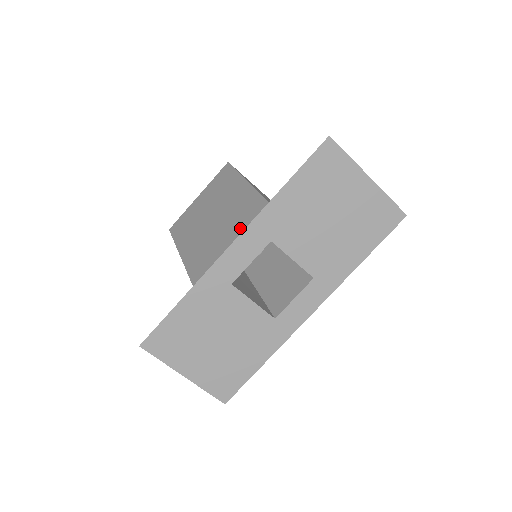
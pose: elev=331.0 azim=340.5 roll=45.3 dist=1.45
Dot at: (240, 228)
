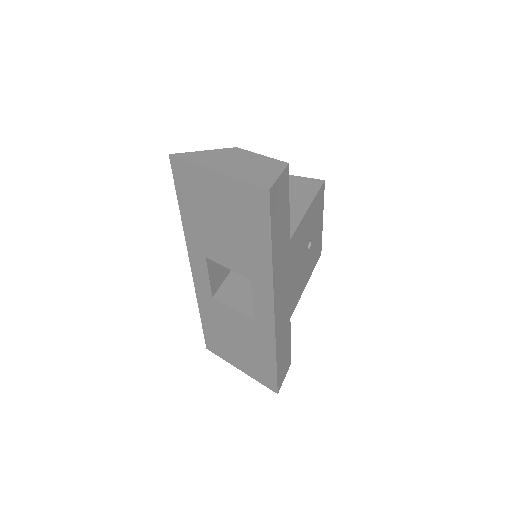
Dot at: occluded
